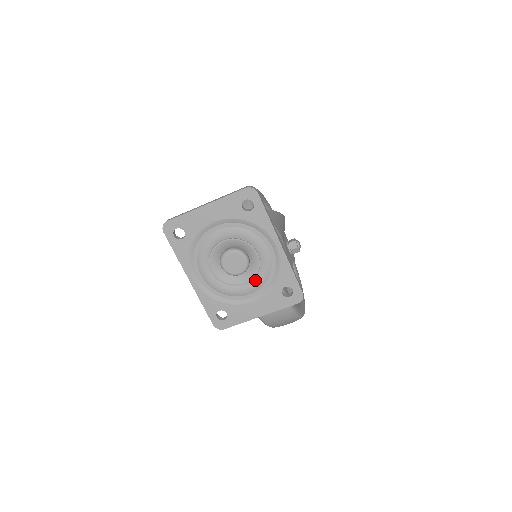
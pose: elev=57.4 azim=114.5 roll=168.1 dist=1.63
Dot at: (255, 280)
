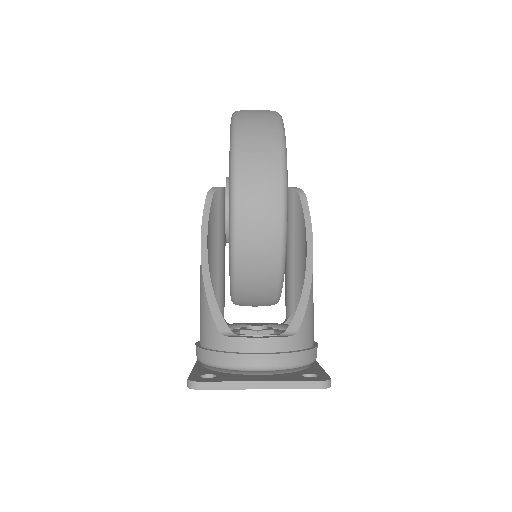
Dot at: occluded
